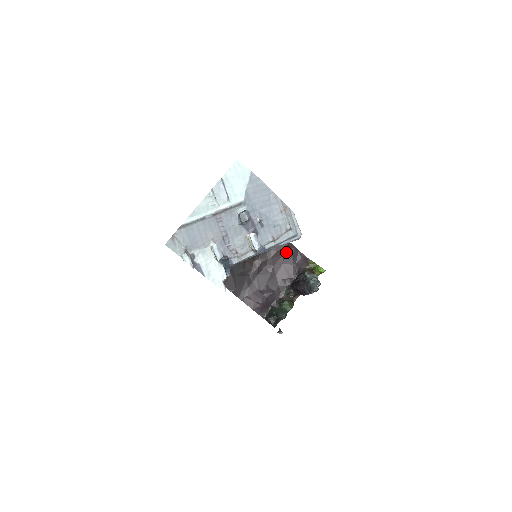
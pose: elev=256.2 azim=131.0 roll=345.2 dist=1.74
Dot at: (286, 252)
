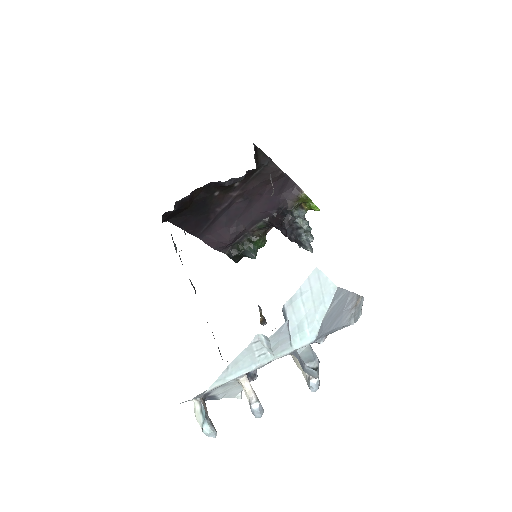
Dot at: (273, 182)
